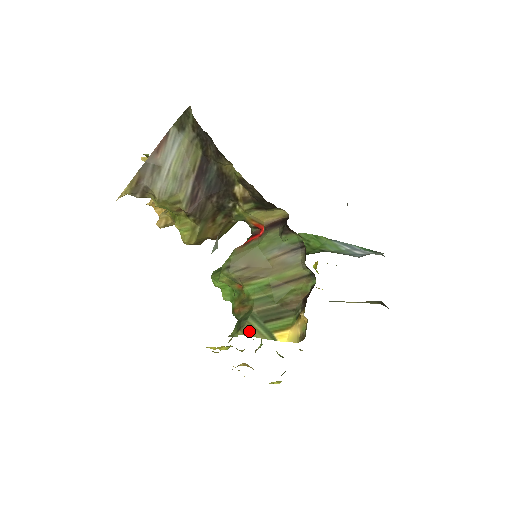
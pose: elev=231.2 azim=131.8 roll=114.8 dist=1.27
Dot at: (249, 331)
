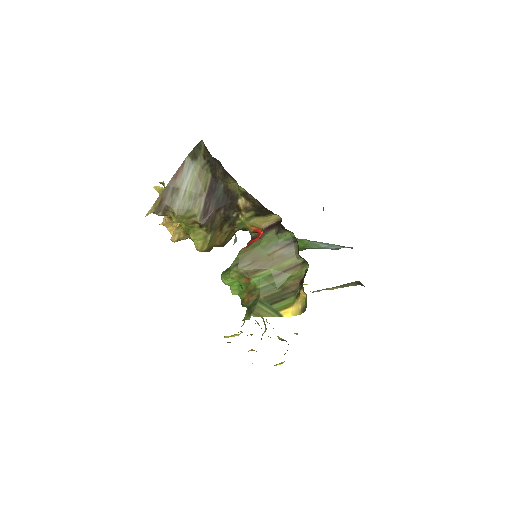
Dot at: (259, 313)
